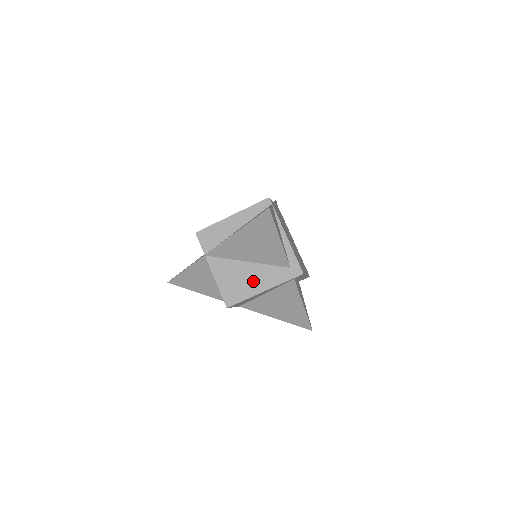
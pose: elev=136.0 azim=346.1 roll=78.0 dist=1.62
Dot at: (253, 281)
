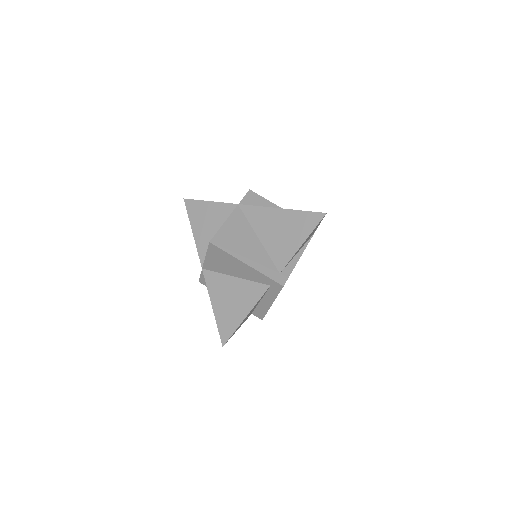
Dot at: (247, 251)
